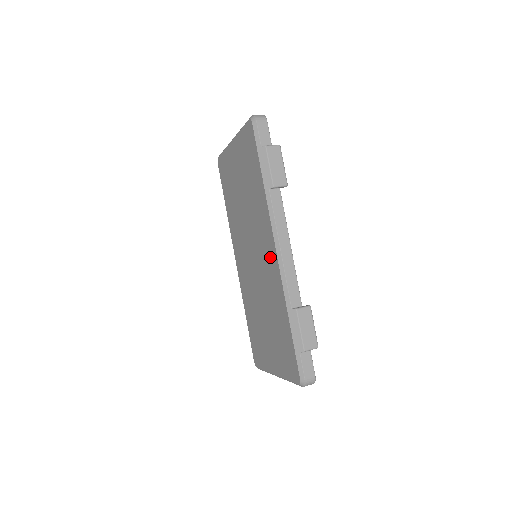
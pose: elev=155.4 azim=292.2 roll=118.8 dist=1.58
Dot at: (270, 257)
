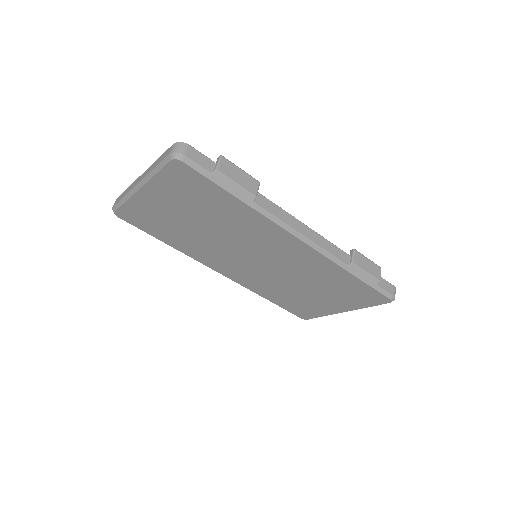
Dot at: (293, 249)
